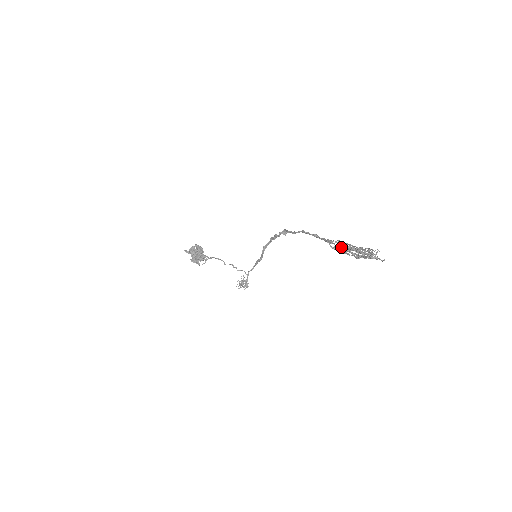
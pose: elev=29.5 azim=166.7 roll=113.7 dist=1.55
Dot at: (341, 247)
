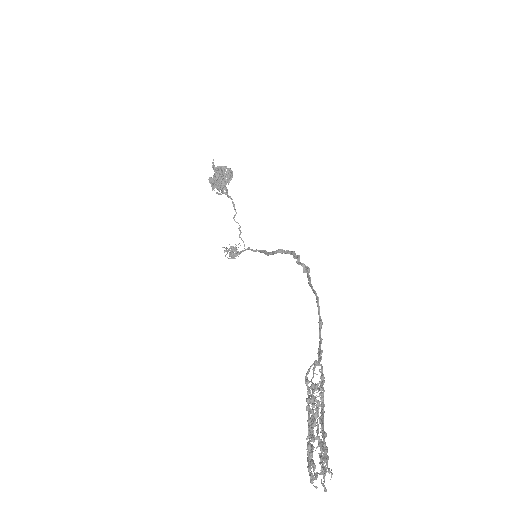
Dot at: (320, 381)
